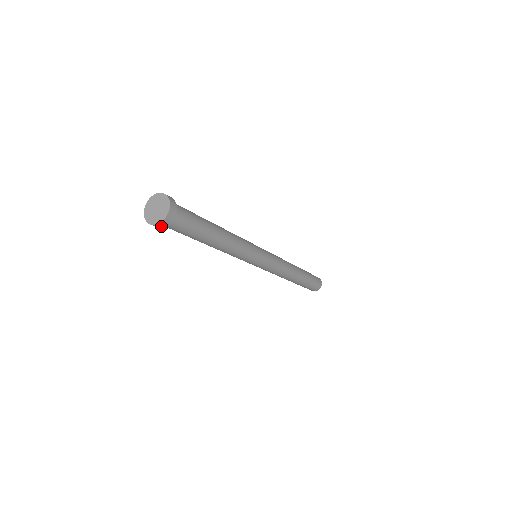
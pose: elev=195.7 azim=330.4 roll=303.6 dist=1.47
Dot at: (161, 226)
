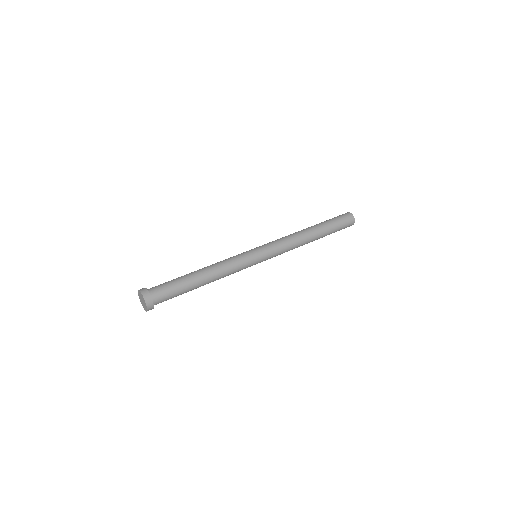
Dot at: occluded
